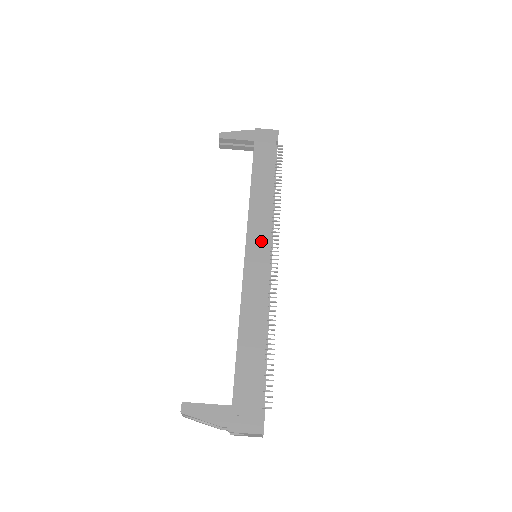
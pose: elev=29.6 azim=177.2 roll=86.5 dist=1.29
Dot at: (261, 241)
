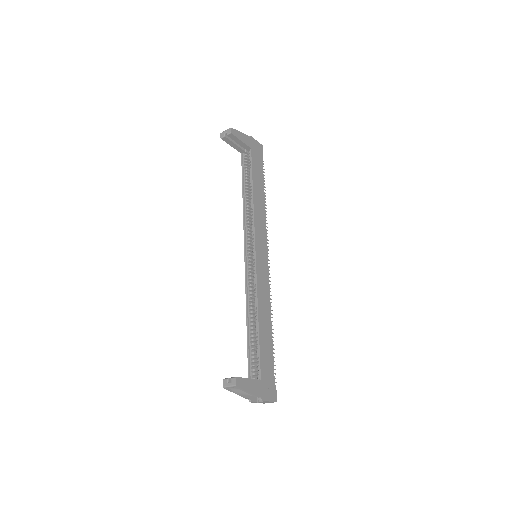
Dot at: (263, 245)
